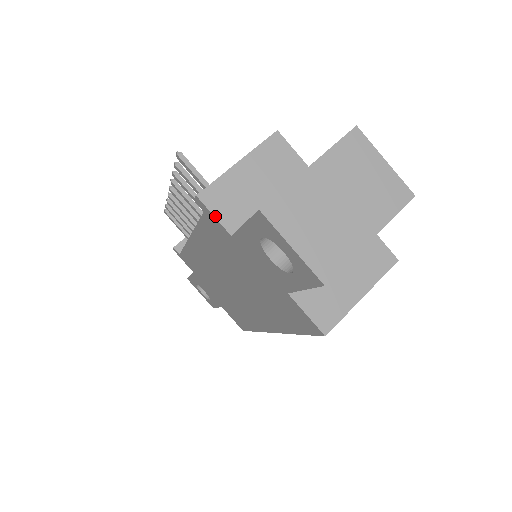
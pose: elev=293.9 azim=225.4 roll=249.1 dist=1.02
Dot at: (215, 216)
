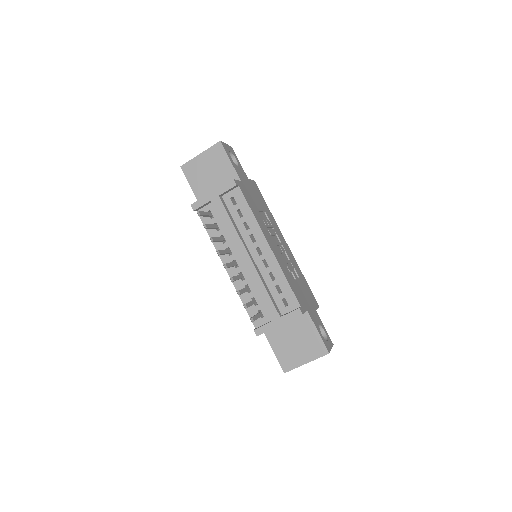
Dot at: occluded
